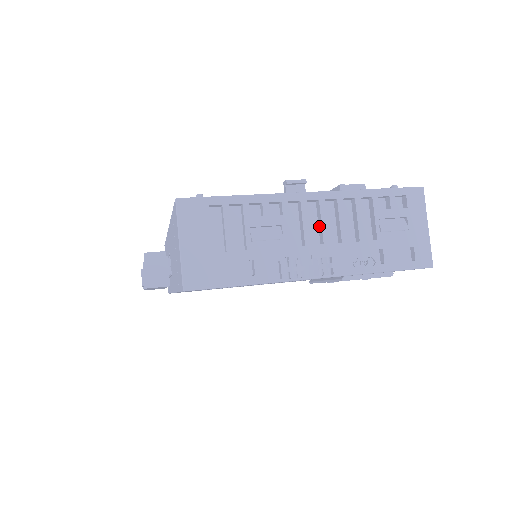
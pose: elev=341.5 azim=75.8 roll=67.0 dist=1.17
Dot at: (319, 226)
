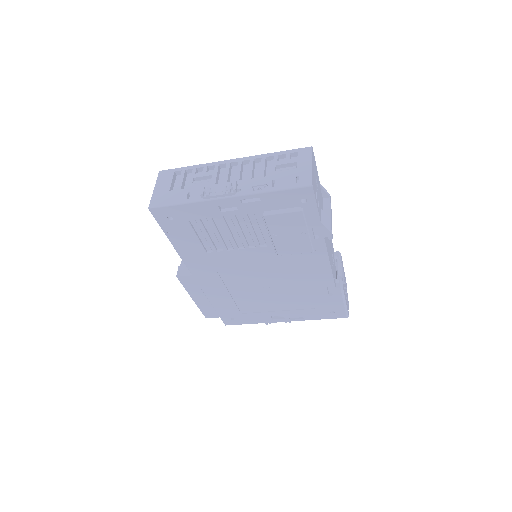
Dot at: (237, 175)
